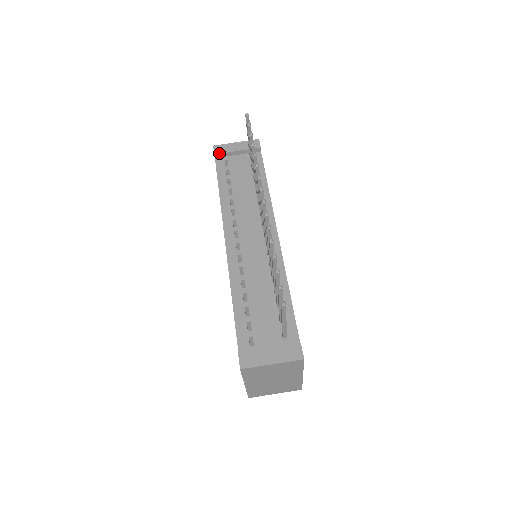
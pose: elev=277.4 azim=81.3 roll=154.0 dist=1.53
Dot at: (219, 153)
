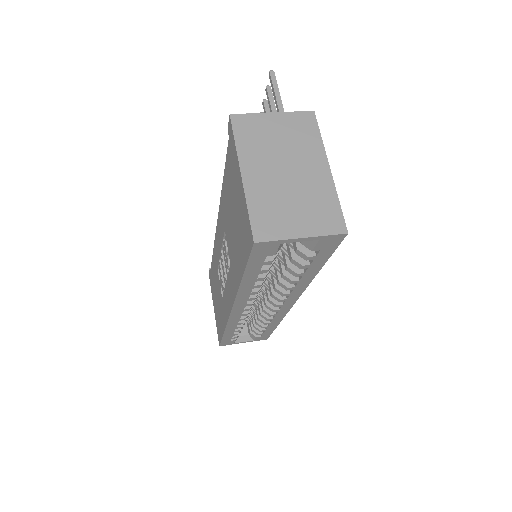
Dot at: occluded
